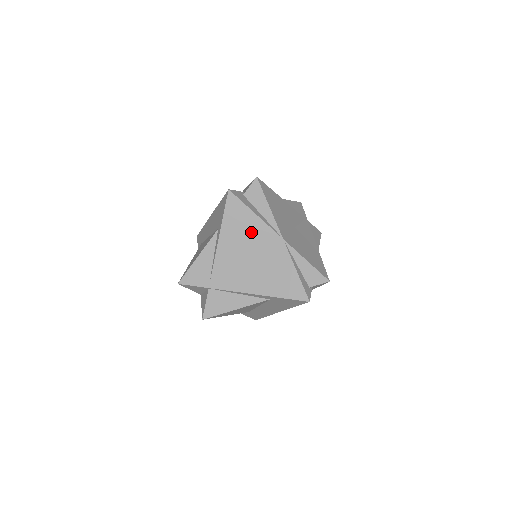
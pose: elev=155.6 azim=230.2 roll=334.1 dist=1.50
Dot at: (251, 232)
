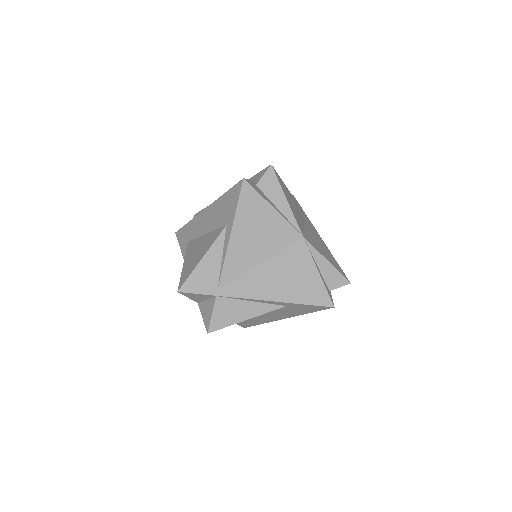
Dot at: (268, 229)
